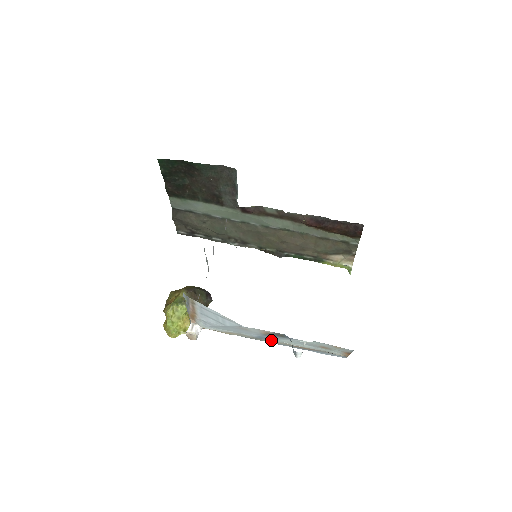
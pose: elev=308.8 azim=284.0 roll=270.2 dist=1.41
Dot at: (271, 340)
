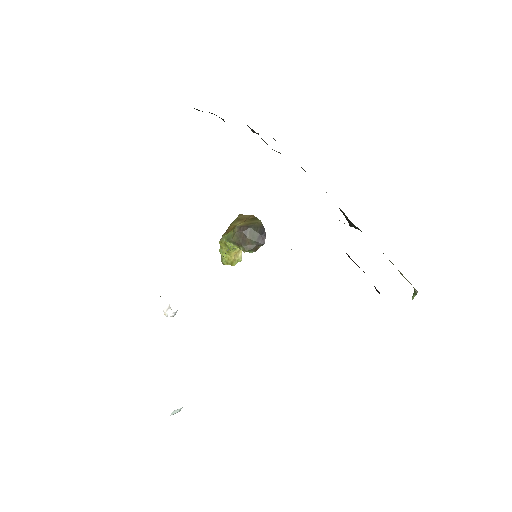
Dot at: occluded
